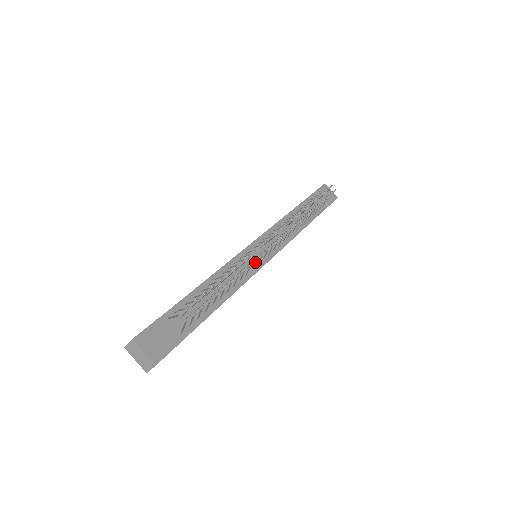
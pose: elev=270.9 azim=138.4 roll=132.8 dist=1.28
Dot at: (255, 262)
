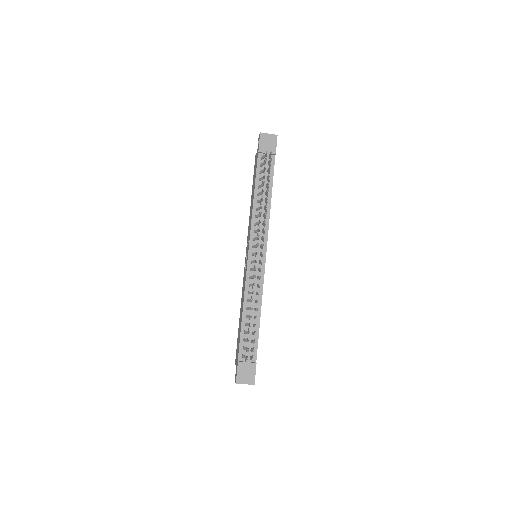
Dot at: occluded
